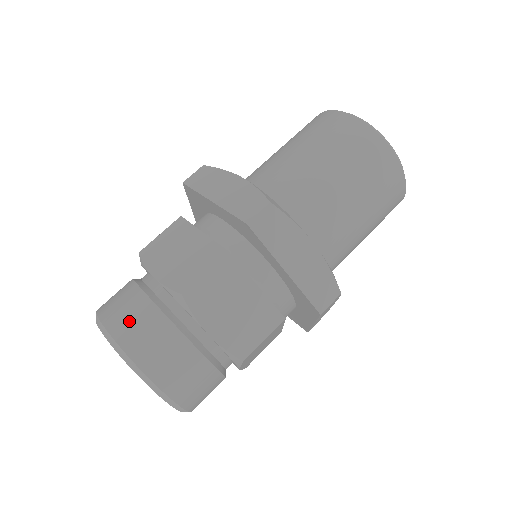
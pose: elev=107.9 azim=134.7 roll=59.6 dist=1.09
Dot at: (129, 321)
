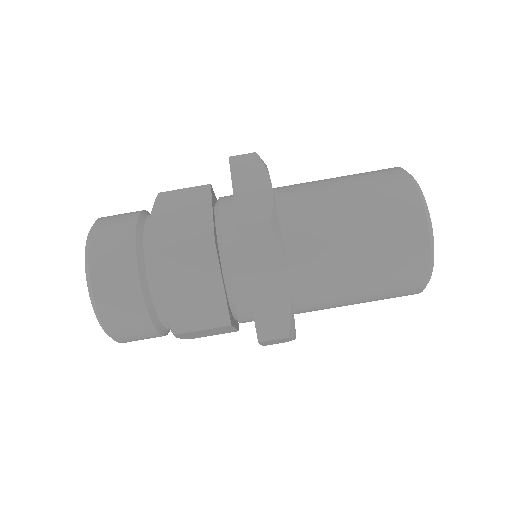
Dot at: (108, 244)
